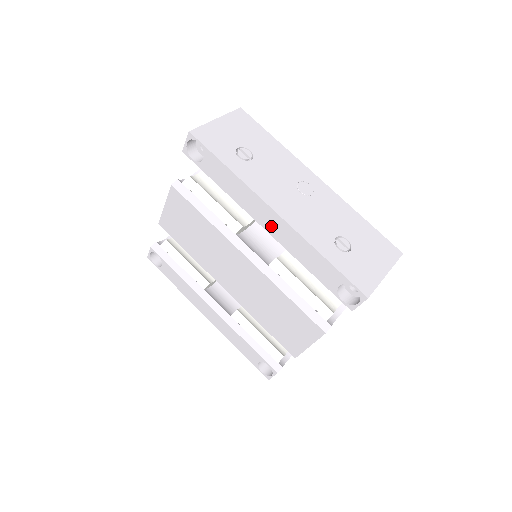
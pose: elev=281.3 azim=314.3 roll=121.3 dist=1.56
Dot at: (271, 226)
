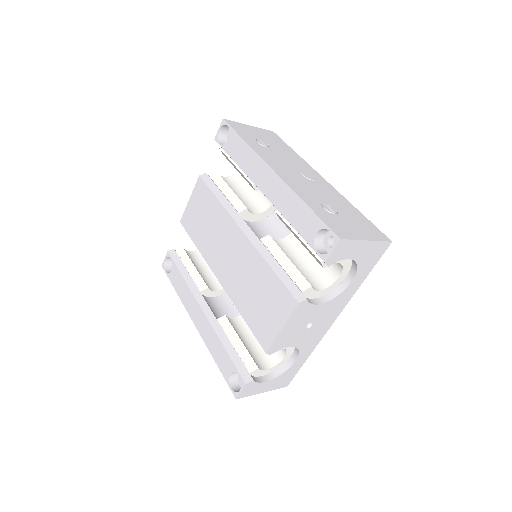
Dot at: (268, 187)
